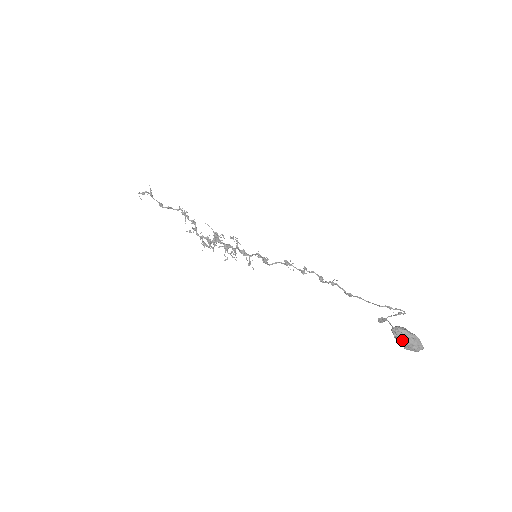
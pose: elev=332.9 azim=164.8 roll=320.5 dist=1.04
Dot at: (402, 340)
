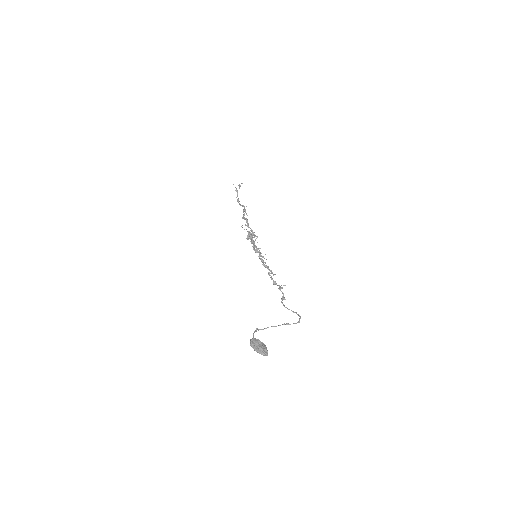
Dot at: occluded
